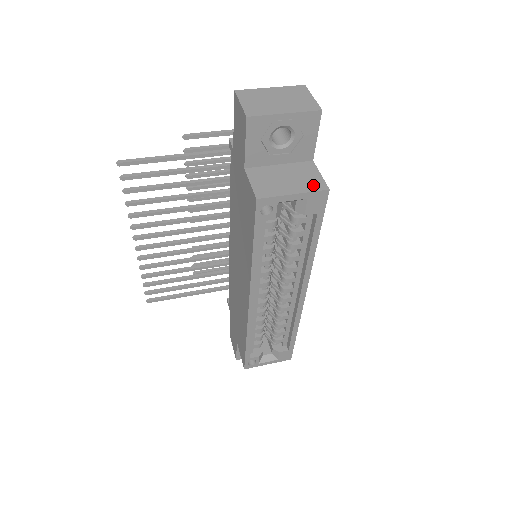
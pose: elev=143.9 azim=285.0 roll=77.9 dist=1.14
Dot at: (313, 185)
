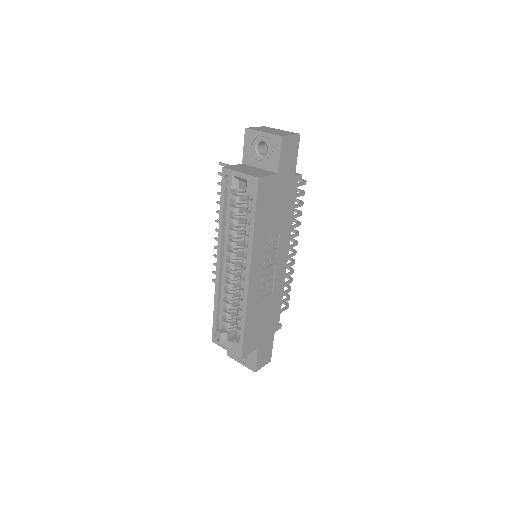
Dot at: (255, 175)
